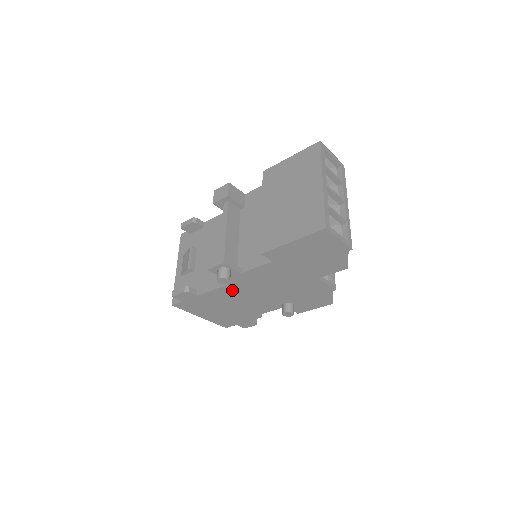
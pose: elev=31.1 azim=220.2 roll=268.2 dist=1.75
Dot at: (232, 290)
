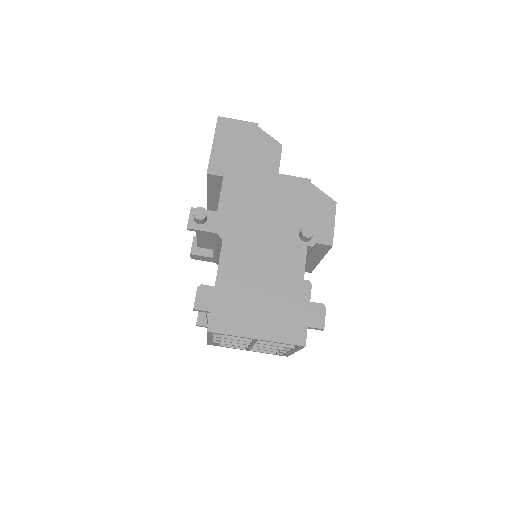
Dot at: (235, 248)
